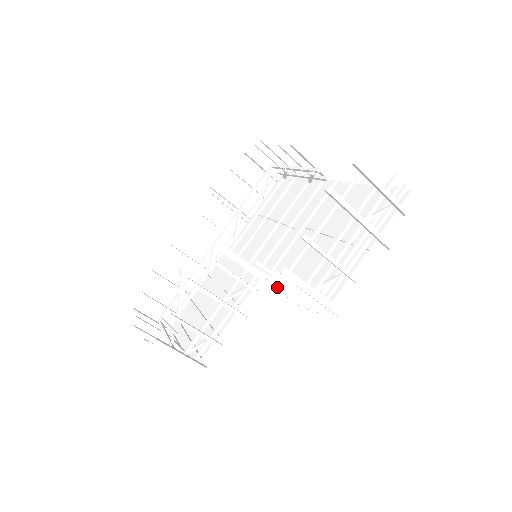
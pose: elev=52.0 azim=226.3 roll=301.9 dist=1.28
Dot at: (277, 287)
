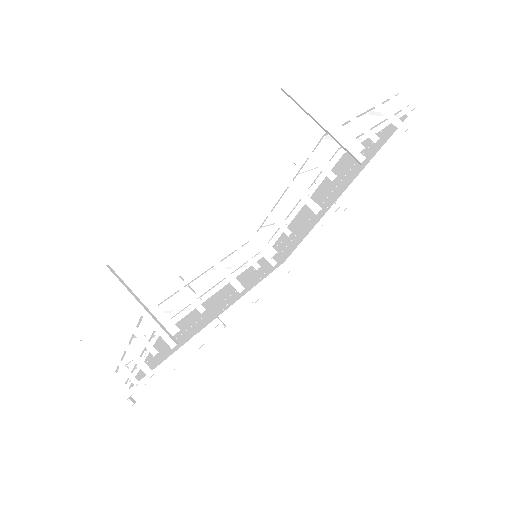
Dot at: (287, 132)
